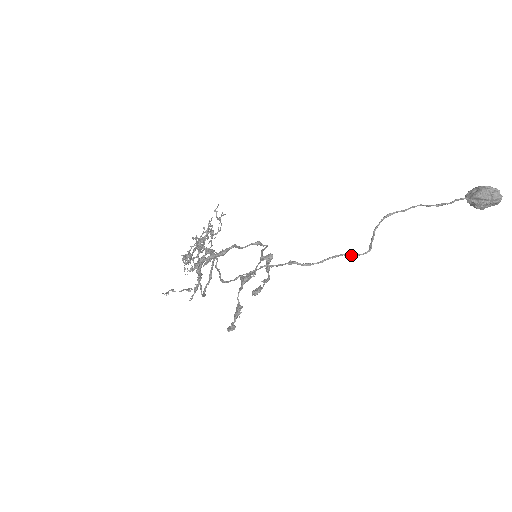
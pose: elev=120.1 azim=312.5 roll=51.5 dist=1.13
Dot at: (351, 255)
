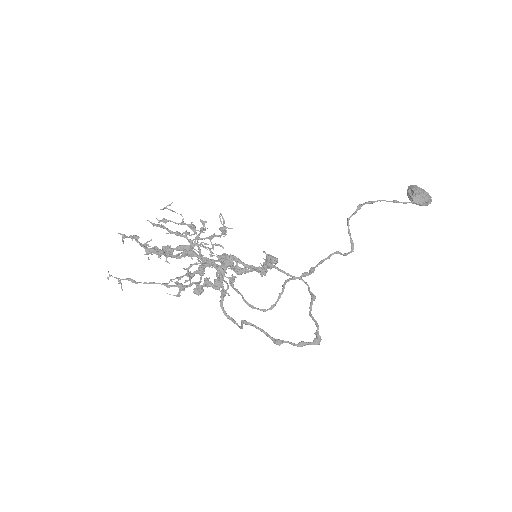
Dot at: occluded
